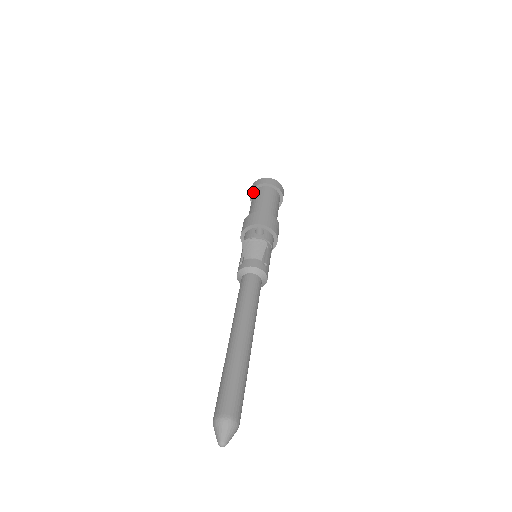
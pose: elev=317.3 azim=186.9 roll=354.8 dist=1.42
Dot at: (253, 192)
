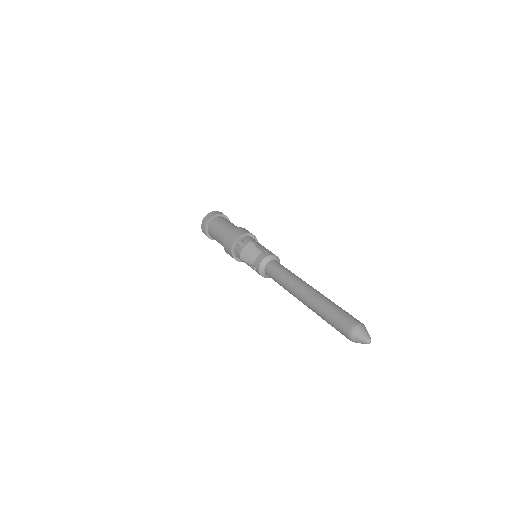
Dot at: (208, 234)
